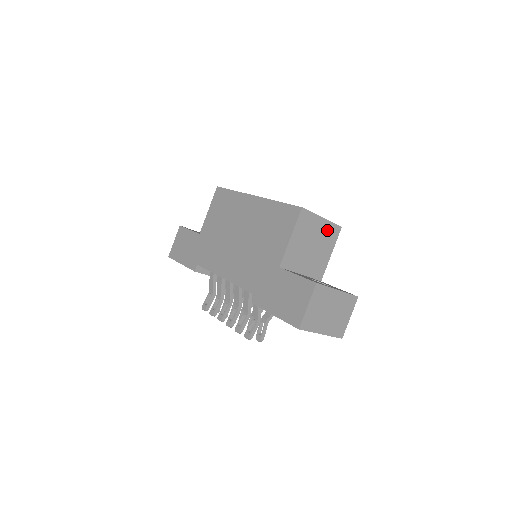
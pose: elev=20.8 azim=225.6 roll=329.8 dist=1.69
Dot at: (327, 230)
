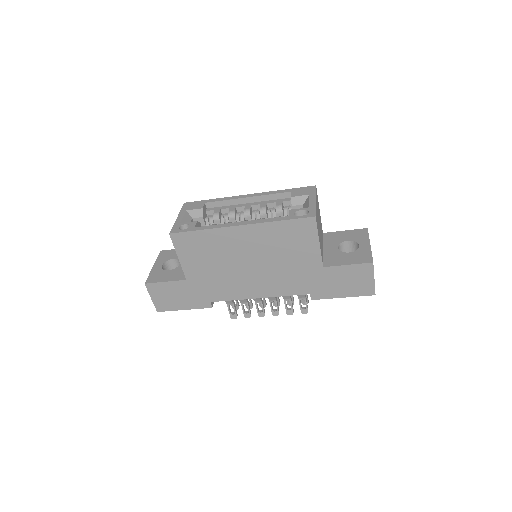
Dot at: (317, 202)
